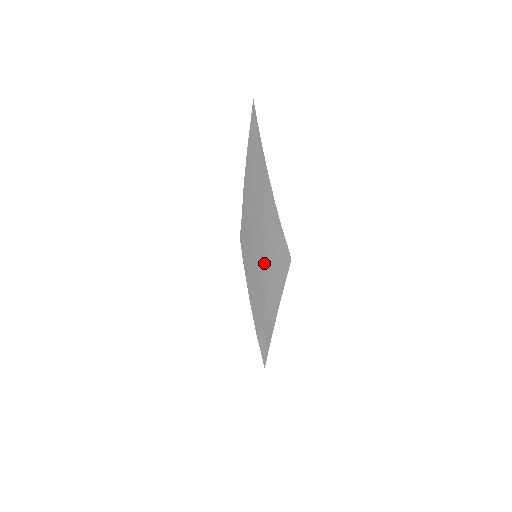
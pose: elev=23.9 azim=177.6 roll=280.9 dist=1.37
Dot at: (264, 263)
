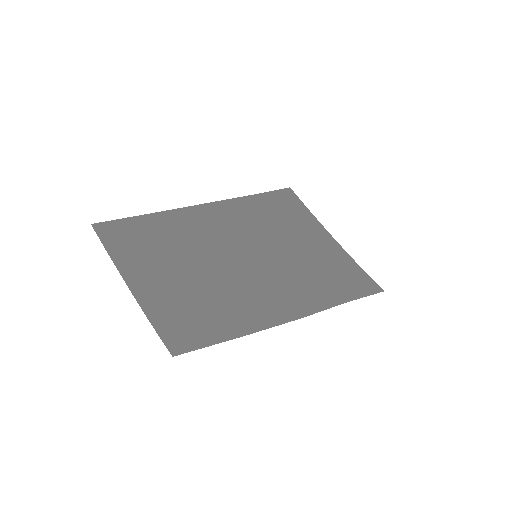
Dot at: (235, 290)
